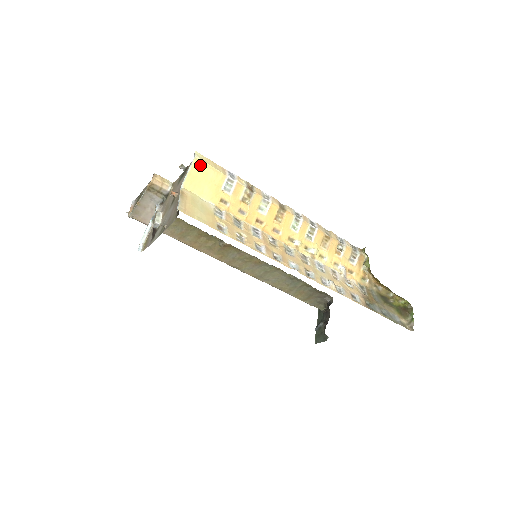
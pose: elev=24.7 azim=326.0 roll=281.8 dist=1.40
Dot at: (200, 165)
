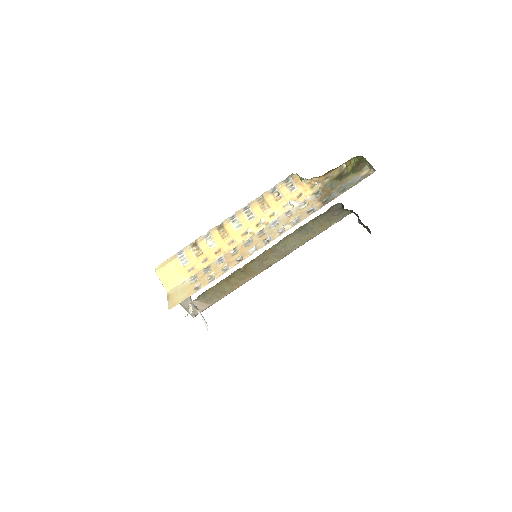
Dot at: (162, 272)
